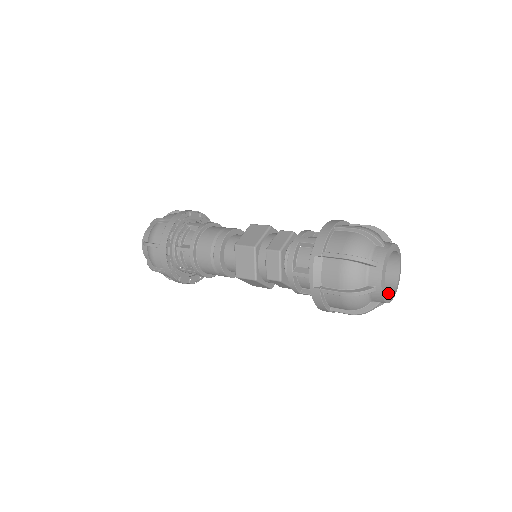
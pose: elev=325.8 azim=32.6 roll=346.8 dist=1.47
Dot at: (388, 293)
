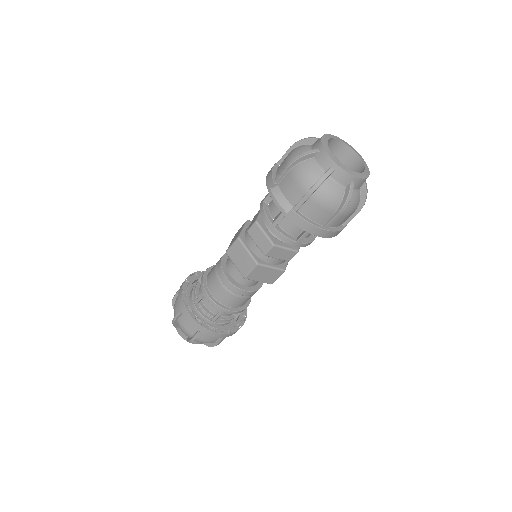
Dot at: occluded
